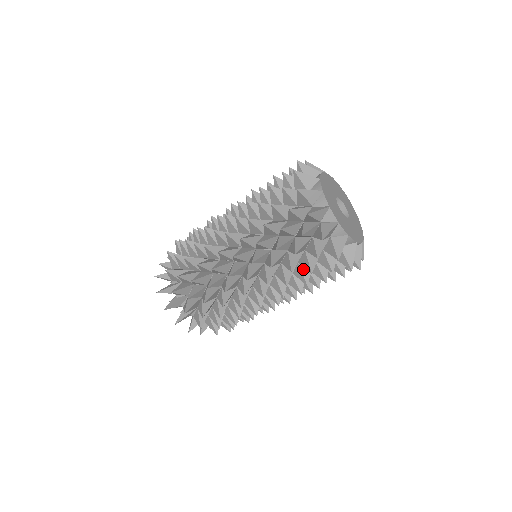
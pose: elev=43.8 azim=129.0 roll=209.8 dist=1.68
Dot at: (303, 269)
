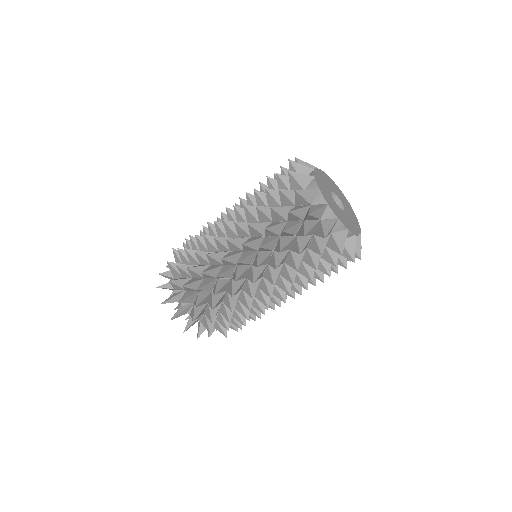
Dot at: (294, 256)
